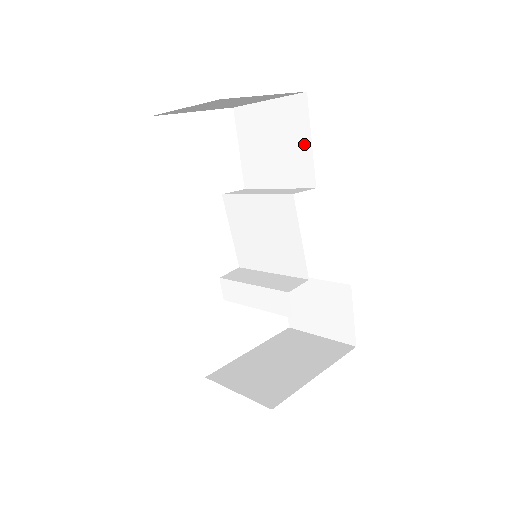
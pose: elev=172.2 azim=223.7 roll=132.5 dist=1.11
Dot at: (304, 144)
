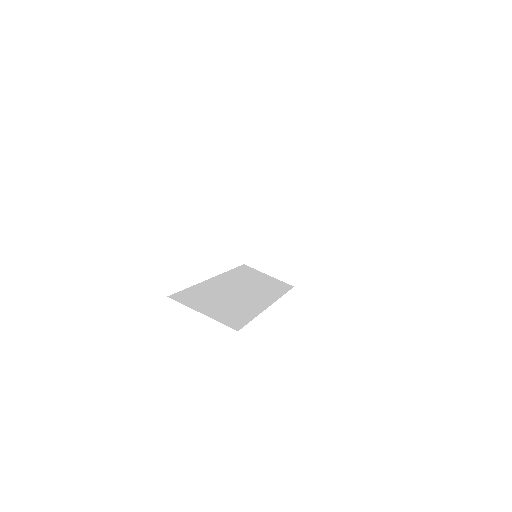
Dot at: occluded
